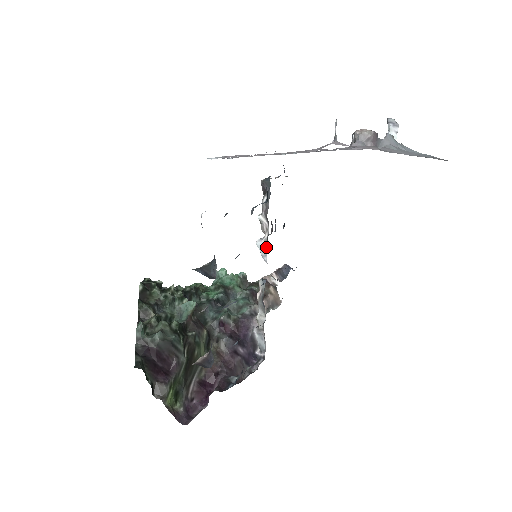
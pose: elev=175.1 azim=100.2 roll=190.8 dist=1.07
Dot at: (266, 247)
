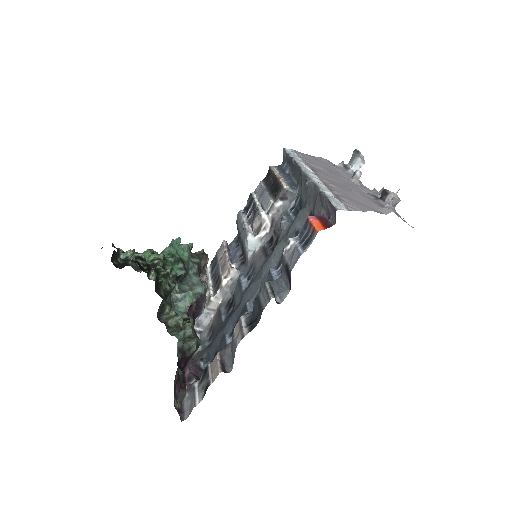
Dot at: (257, 244)
